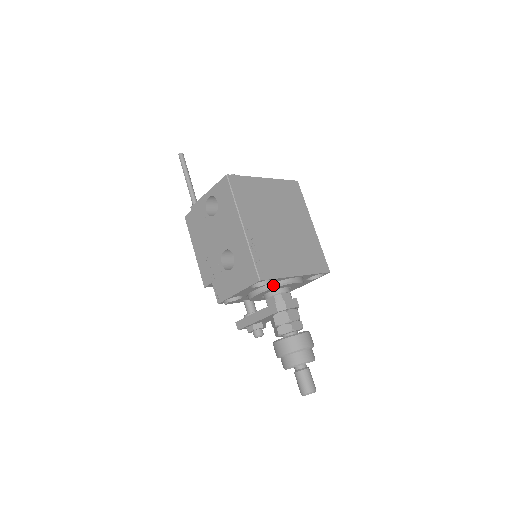
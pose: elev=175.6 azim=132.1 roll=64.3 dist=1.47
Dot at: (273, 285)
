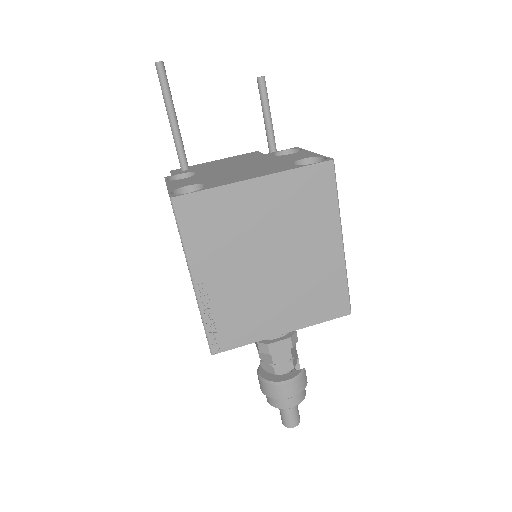
Dot at: occluded
